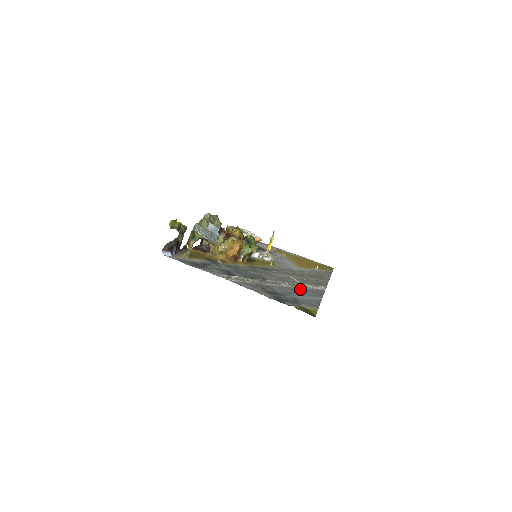
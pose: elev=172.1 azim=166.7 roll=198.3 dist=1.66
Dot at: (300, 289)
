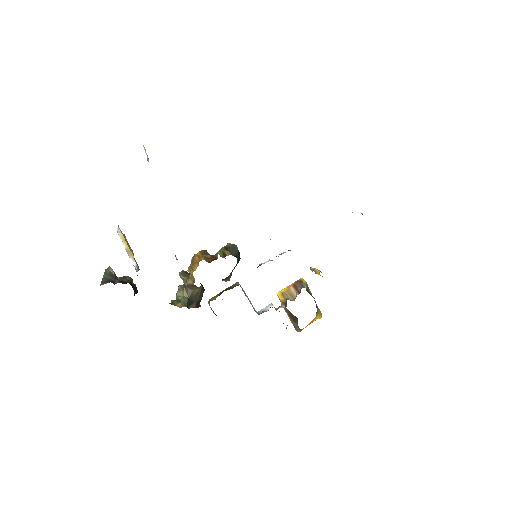
Dot at: occluded
